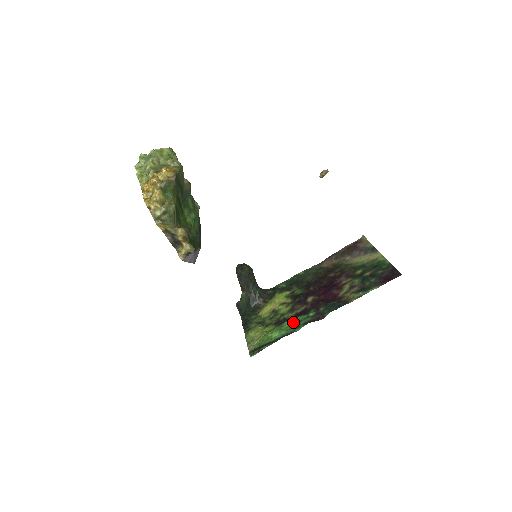
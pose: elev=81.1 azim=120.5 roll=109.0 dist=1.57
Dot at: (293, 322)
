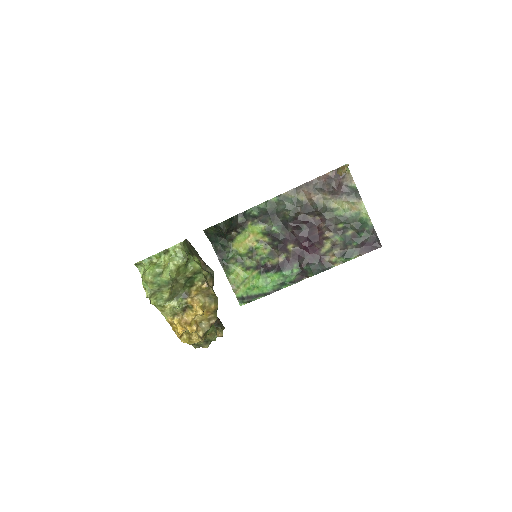
Dot at: (278, 277)
